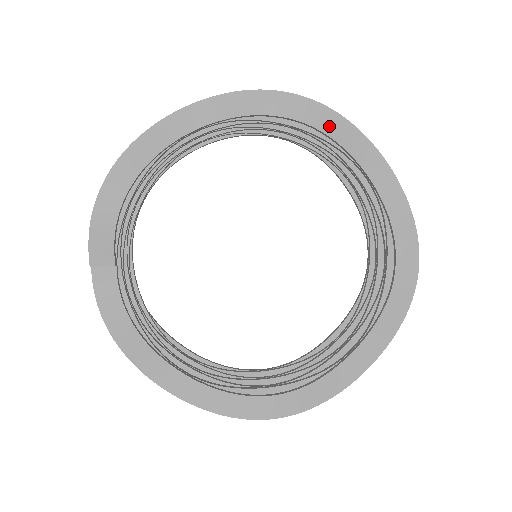
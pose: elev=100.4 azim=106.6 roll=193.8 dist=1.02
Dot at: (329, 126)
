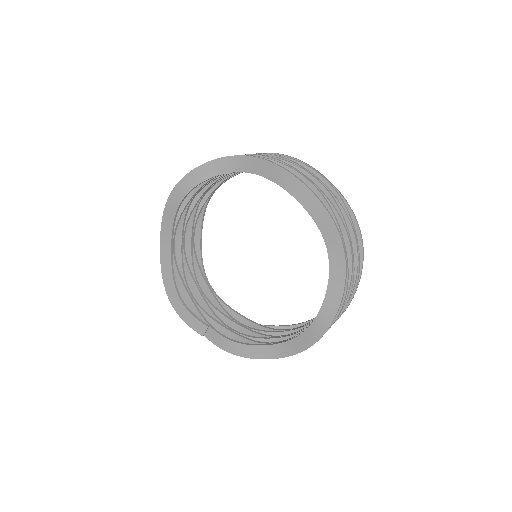
Dot at: (199, 178)
